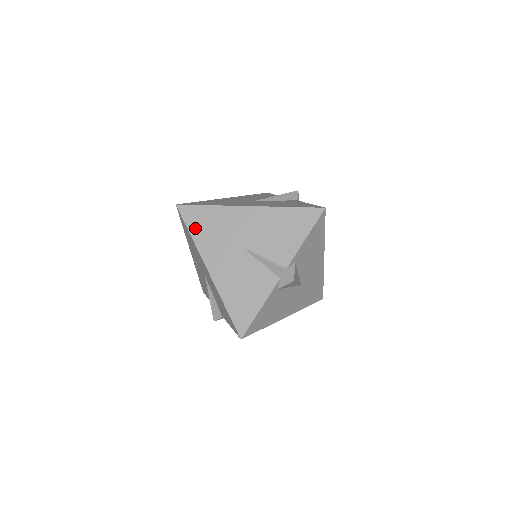
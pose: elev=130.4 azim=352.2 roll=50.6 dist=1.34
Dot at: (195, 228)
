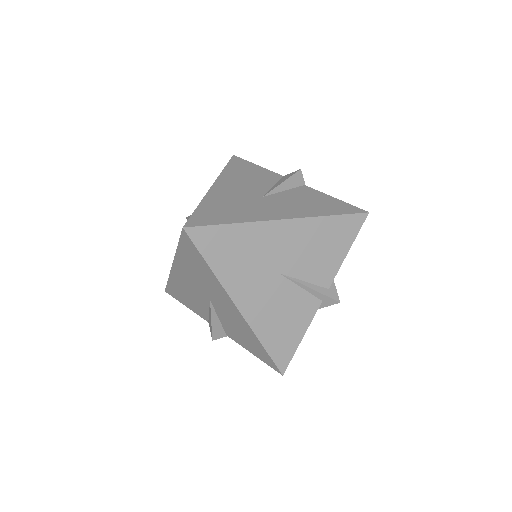
Dot at: (215, 257)
